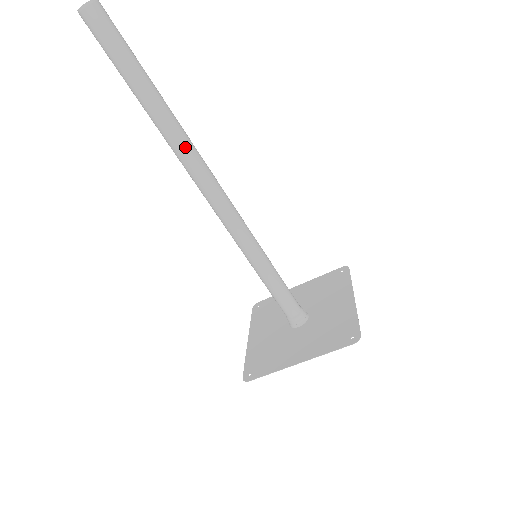
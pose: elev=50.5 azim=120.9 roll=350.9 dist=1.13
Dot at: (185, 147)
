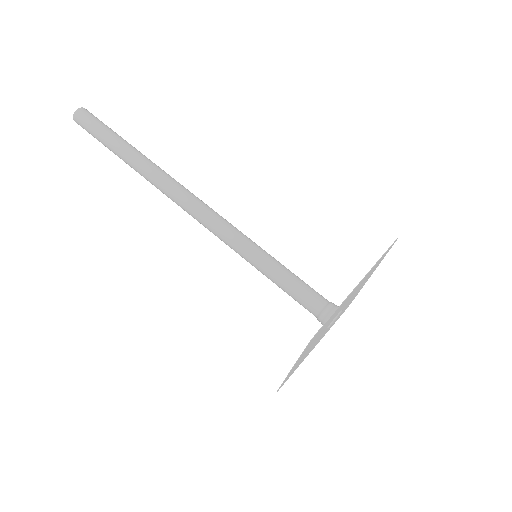
Dot at: (155, 180)
